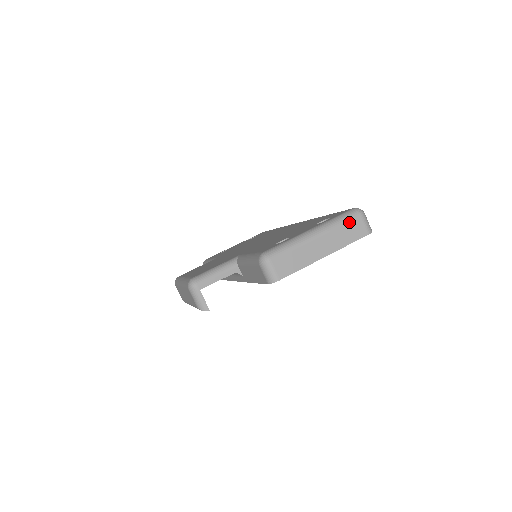
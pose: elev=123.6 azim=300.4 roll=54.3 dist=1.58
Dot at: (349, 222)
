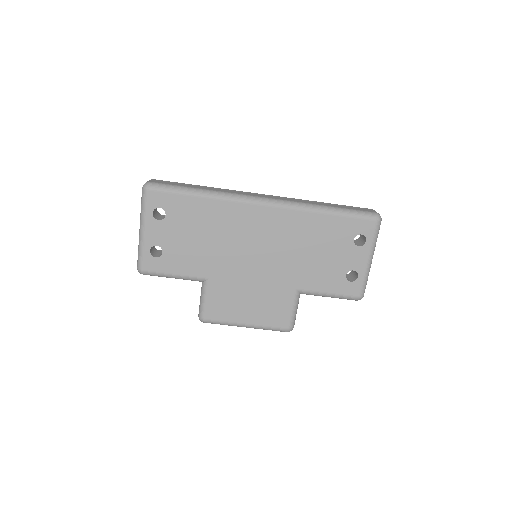
Dot at: occluded
